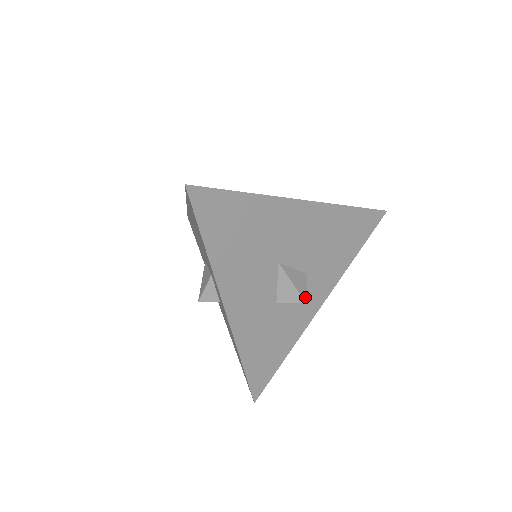
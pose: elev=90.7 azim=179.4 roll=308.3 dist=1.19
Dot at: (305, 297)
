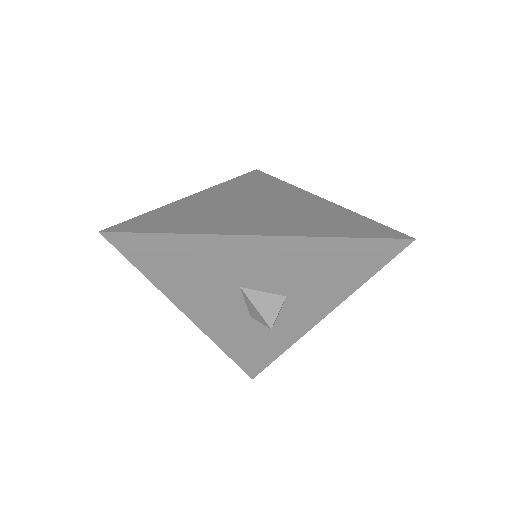
Dot at: (272, 323)
